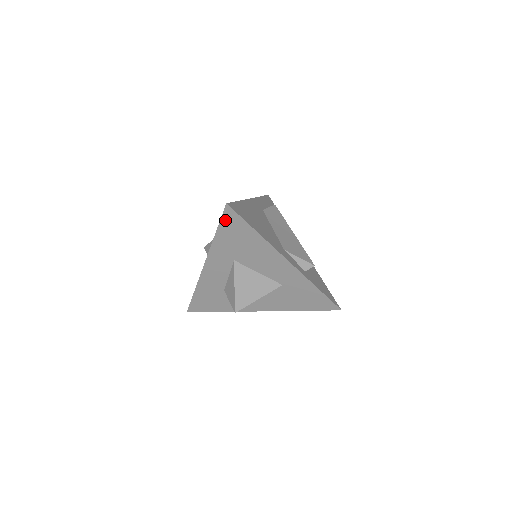
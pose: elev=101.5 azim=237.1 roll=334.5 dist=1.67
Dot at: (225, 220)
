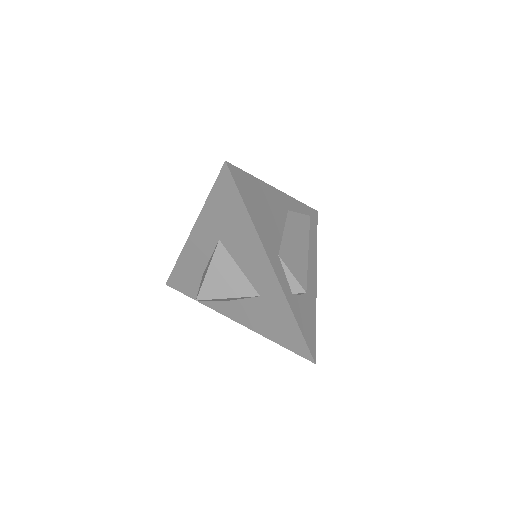
Dot at: (220, 183)
